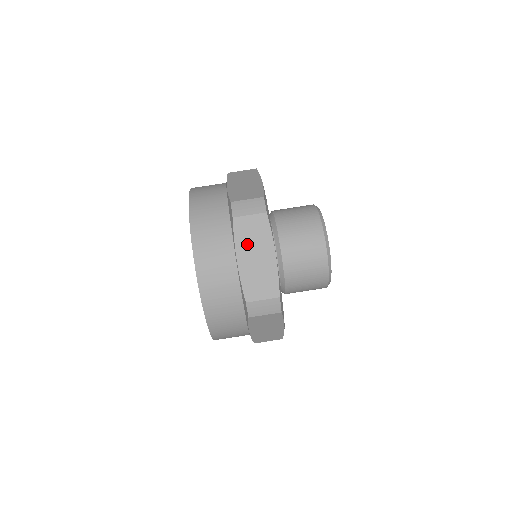
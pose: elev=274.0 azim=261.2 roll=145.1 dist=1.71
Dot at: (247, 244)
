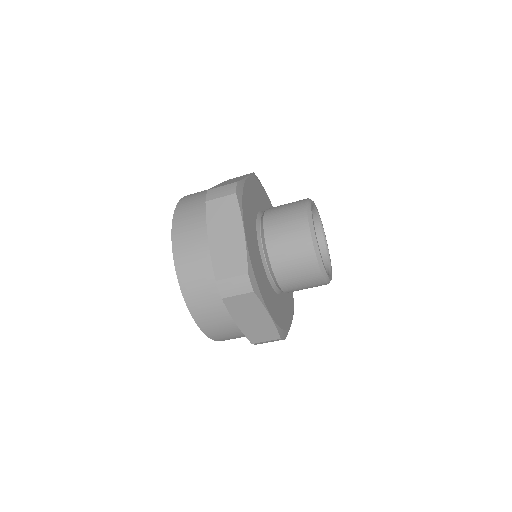
Dot at: occluded
